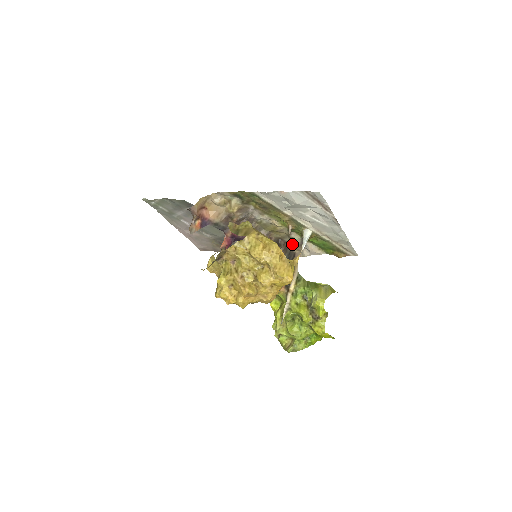
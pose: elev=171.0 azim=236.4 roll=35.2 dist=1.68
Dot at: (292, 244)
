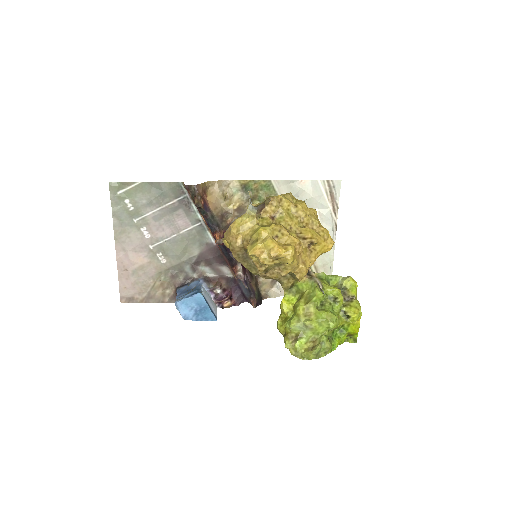
Dot at: (263, 280)
